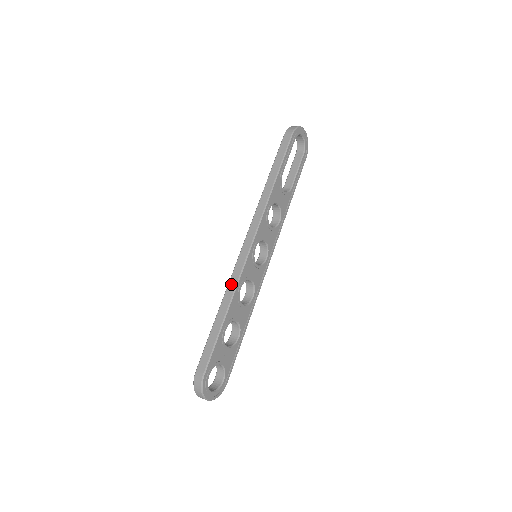
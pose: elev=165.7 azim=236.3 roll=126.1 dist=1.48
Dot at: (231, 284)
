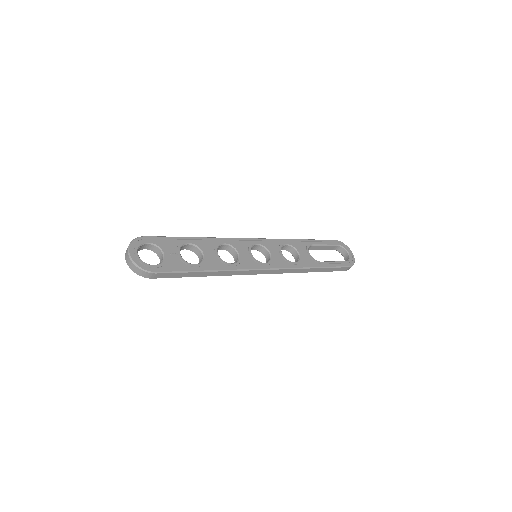
Dot at: occluded
